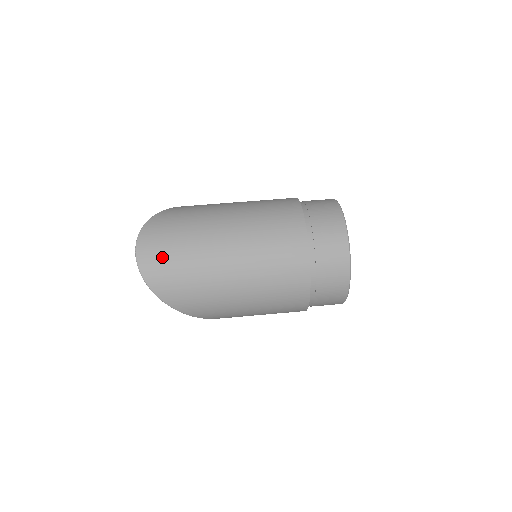
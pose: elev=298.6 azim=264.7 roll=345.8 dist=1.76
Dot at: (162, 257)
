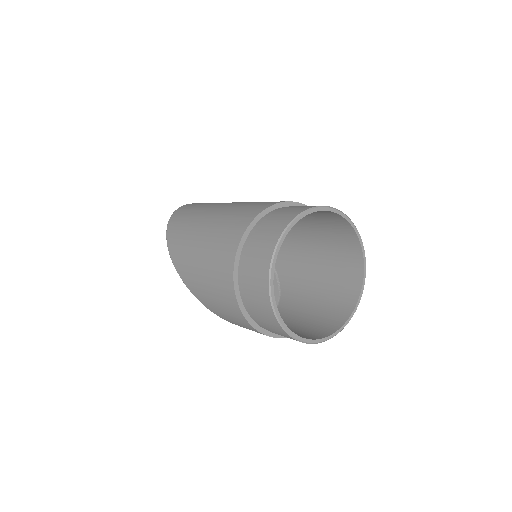
Dot at: (200, 203)
